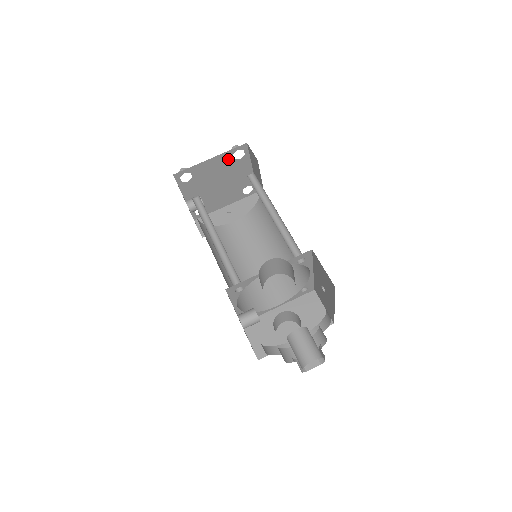
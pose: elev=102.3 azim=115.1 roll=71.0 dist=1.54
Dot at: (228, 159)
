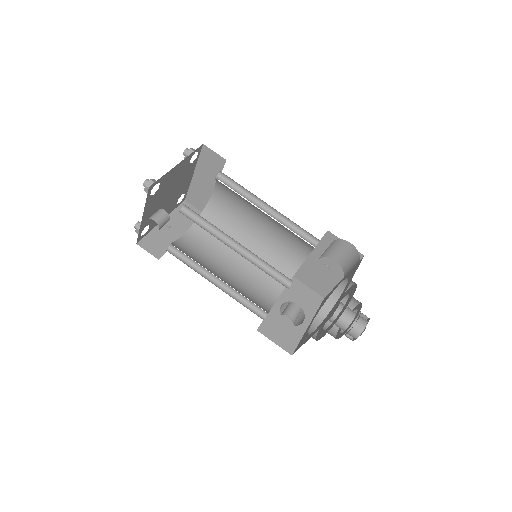
Dot at: (186, 164)
